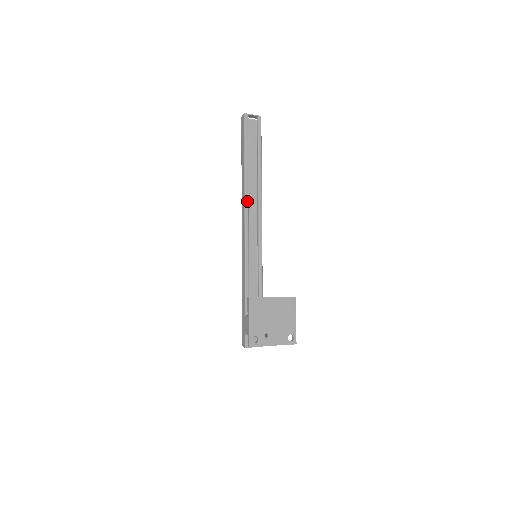
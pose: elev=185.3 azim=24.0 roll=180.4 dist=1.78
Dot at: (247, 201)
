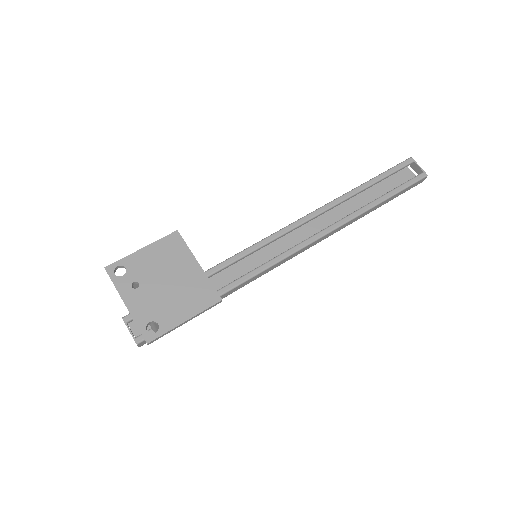
Dot at: (317, 213)
